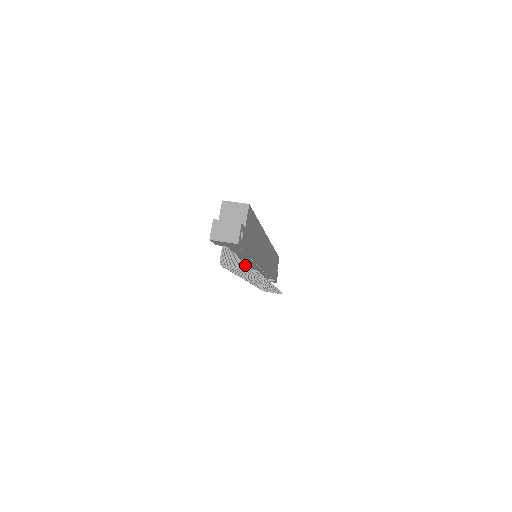
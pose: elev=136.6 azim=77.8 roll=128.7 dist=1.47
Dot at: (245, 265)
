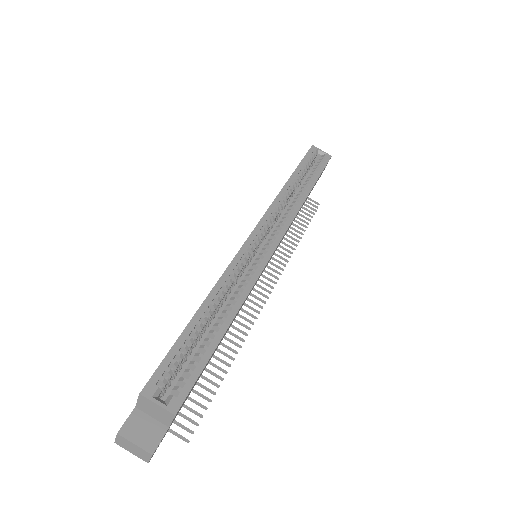
Dot at: occluded
